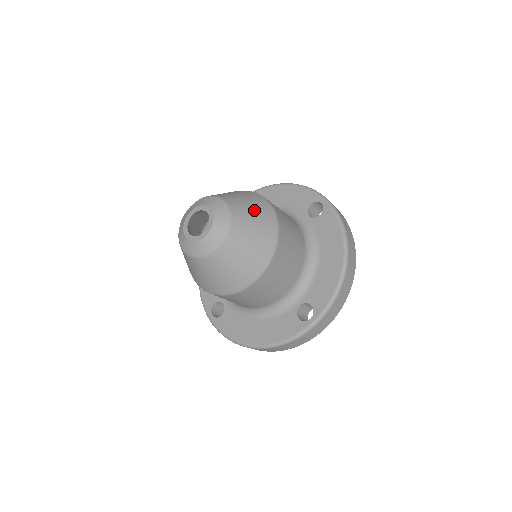
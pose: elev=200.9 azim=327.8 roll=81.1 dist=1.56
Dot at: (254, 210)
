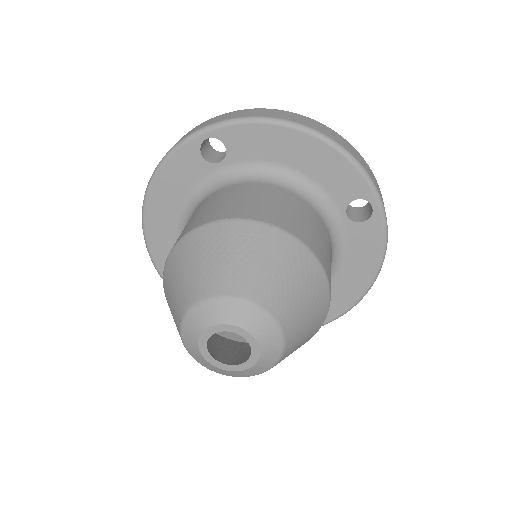
Dot at: (310, 312)
